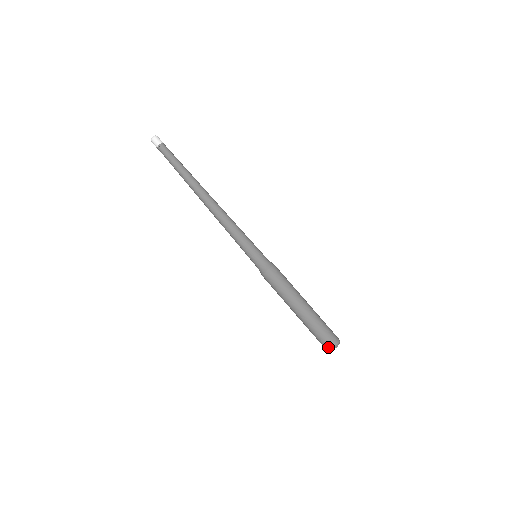
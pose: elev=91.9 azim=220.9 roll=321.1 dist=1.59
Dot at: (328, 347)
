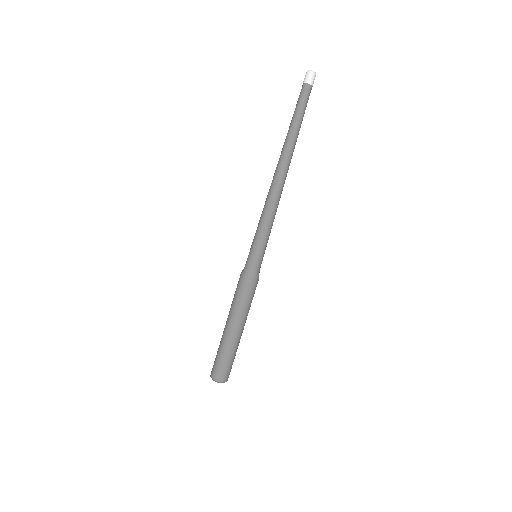
Dot at: (211, 372)
